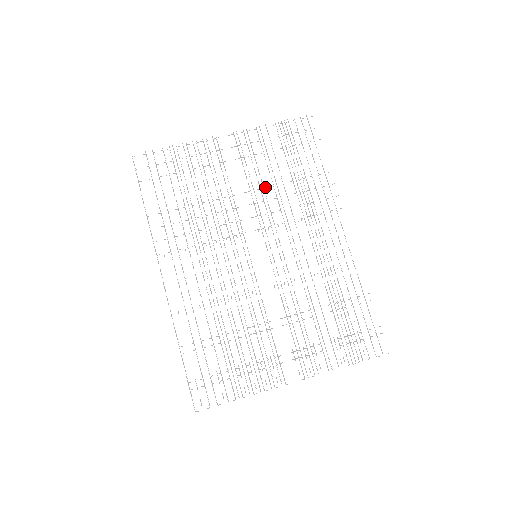
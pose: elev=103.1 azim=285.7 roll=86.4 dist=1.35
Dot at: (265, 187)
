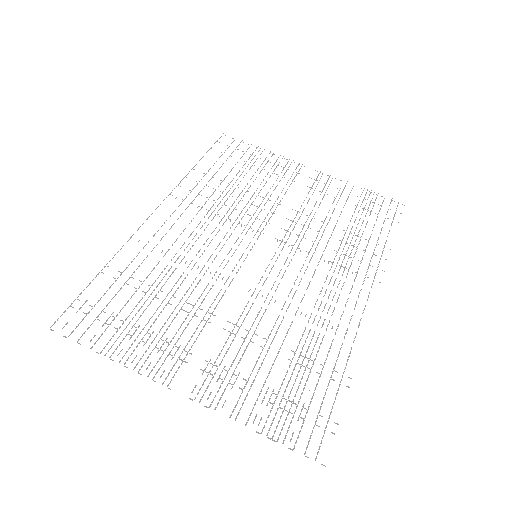
Dot at: occluded
